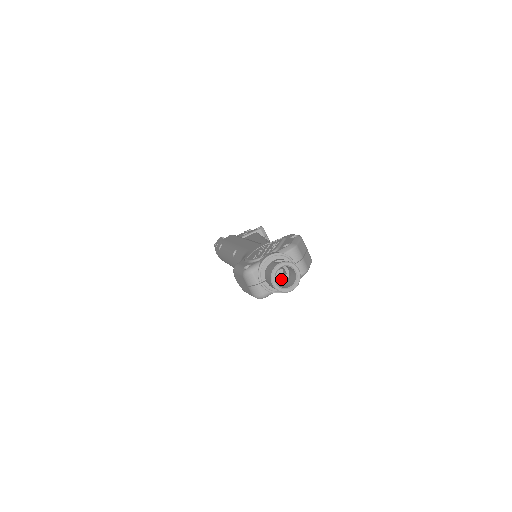
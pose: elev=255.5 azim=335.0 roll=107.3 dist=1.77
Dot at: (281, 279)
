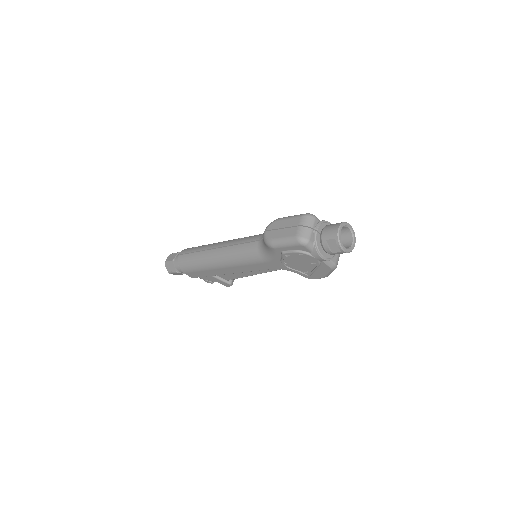
Dot at: occluded
